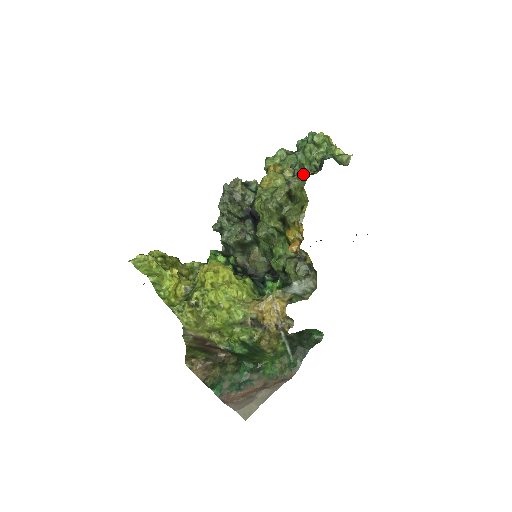
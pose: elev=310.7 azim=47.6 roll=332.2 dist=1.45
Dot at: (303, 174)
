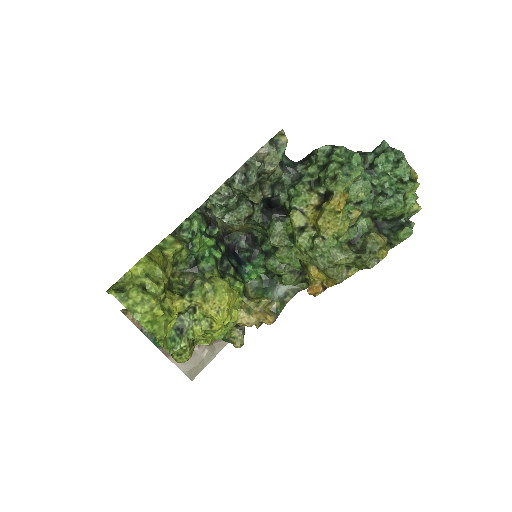
Dot at: (378, 252)
